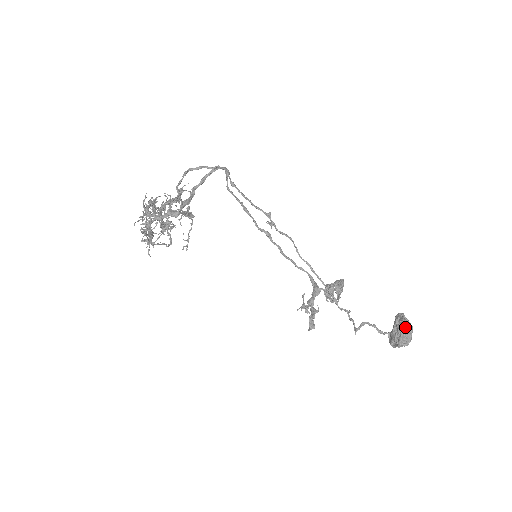
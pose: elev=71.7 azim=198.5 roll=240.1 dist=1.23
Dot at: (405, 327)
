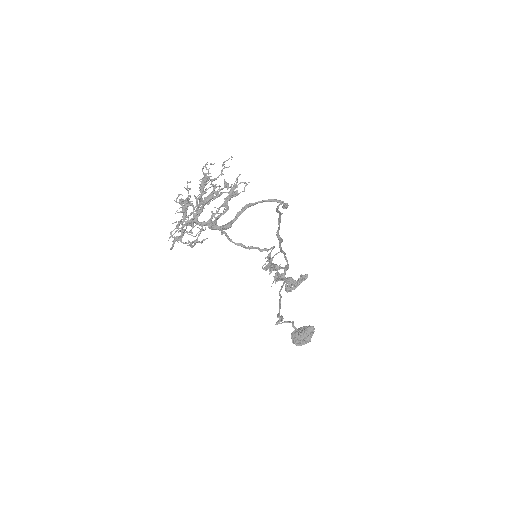
Dot at: (305, 341)
